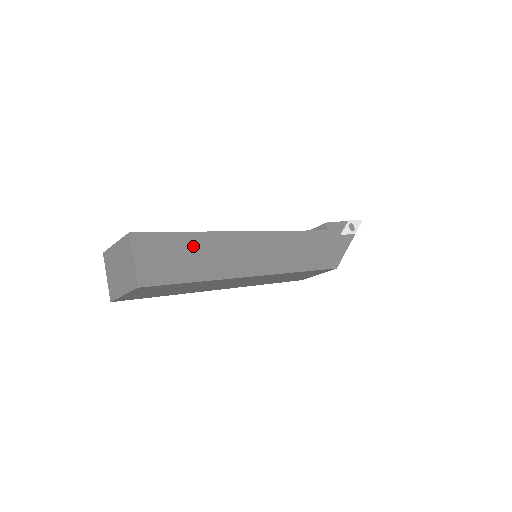
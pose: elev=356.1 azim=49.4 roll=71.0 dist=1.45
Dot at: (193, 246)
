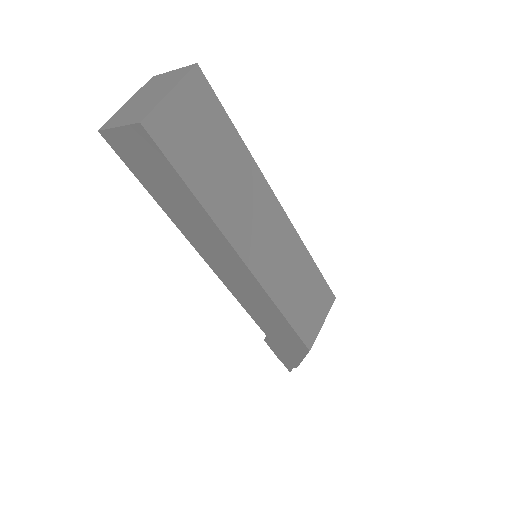
Dot at: occluded
